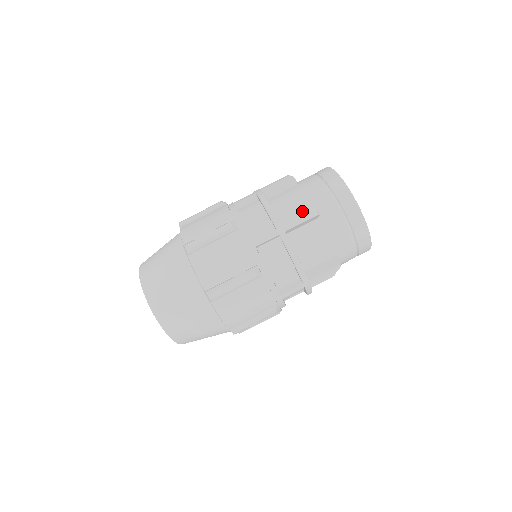
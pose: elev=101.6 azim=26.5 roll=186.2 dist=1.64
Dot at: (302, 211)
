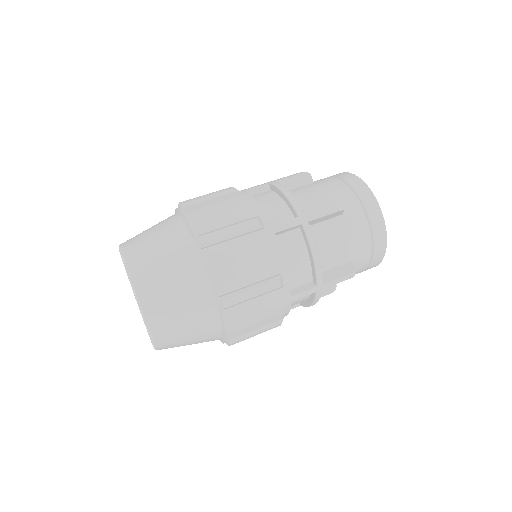
Dot at: (340, 260)
